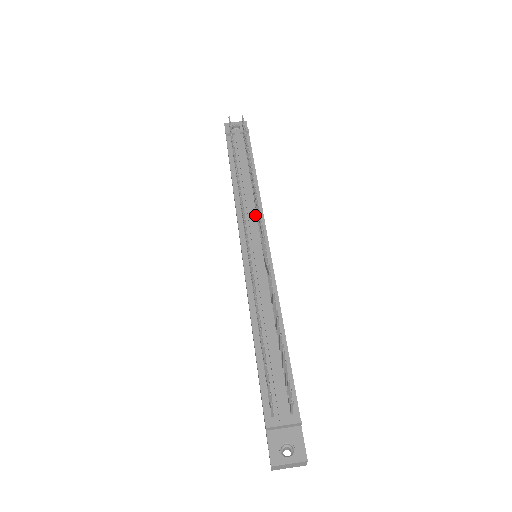
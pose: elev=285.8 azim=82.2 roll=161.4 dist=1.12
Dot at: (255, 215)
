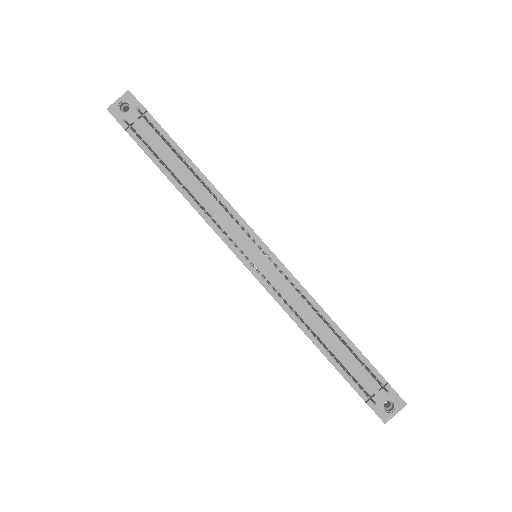
Dot at: (231, 219)
